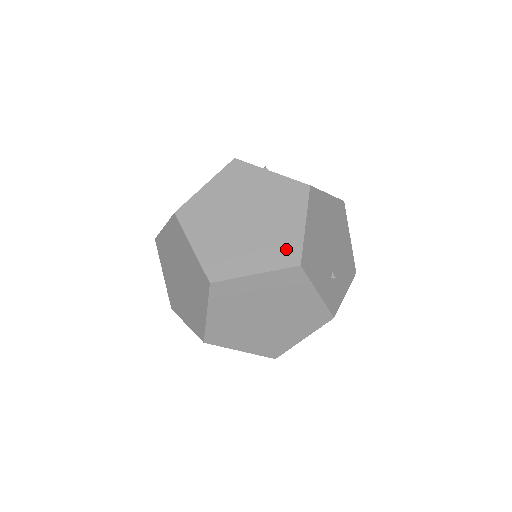
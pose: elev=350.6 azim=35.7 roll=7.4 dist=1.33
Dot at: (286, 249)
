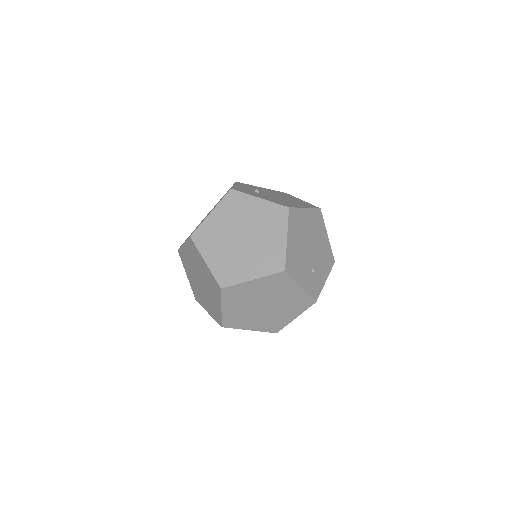
Dot at: (274, 259)
